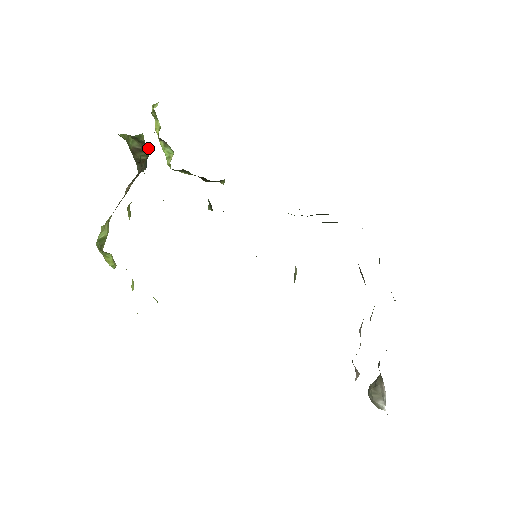
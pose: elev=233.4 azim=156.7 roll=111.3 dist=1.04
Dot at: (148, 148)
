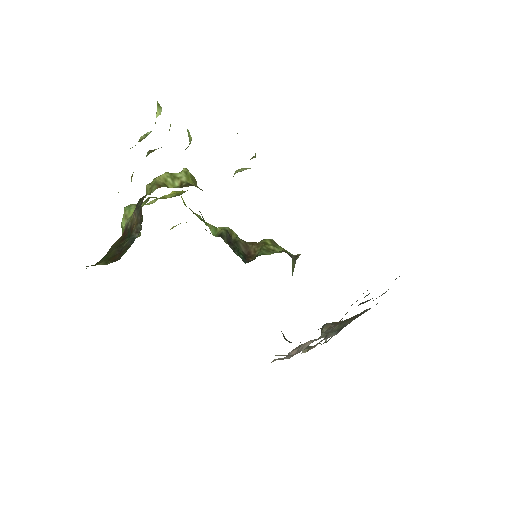
Dot at: occluded
